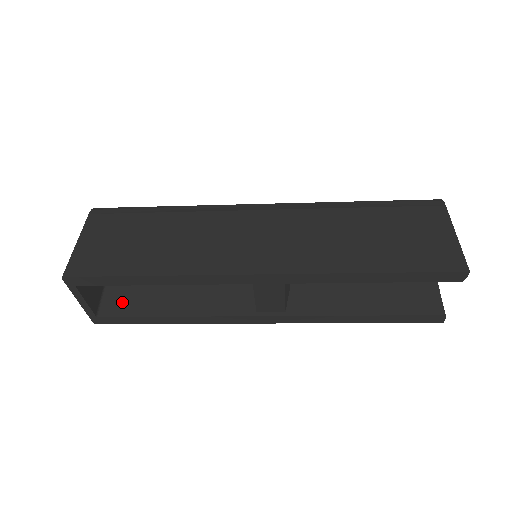
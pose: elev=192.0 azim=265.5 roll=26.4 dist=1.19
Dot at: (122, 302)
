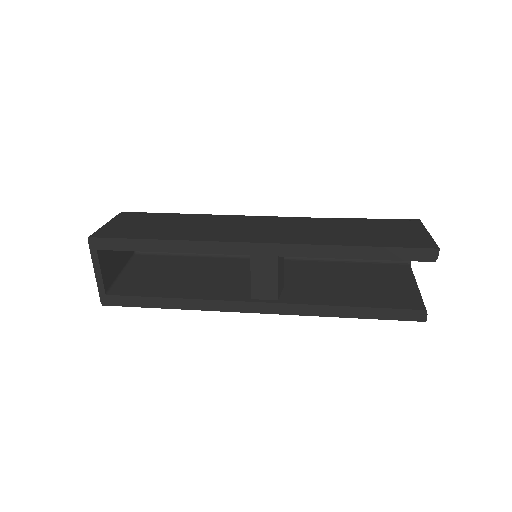
Dot at: (131, 287)
